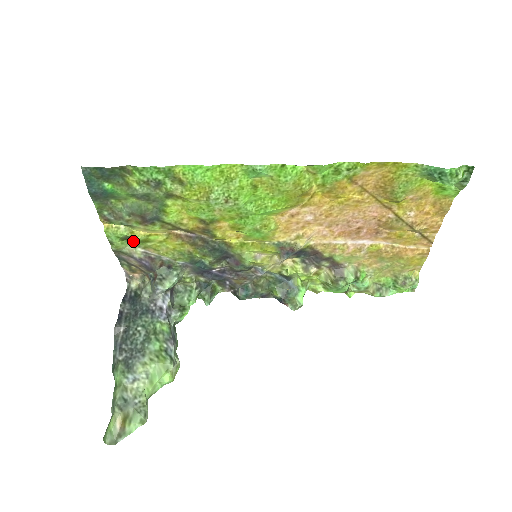
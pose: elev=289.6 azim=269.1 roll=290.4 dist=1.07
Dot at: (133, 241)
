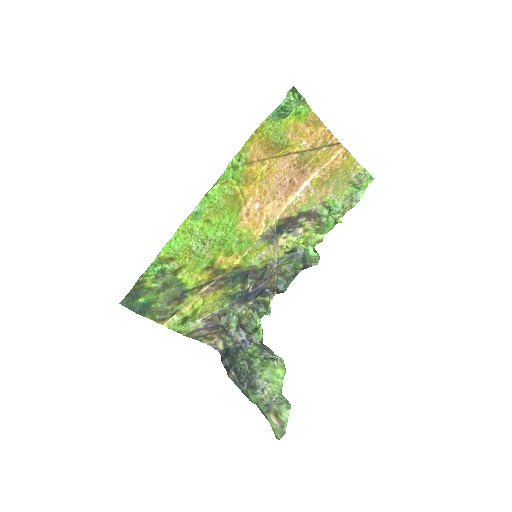
Dot at: (189, 319)
